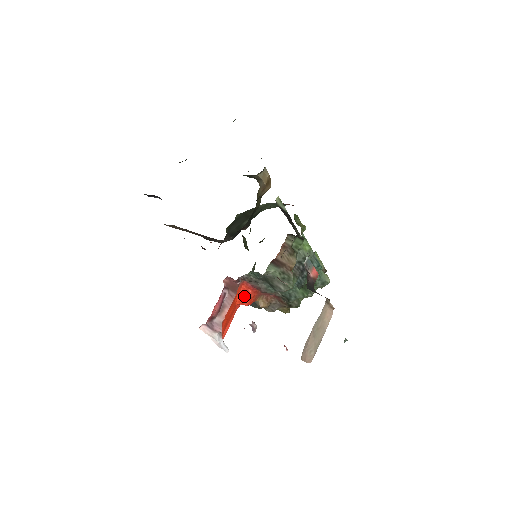
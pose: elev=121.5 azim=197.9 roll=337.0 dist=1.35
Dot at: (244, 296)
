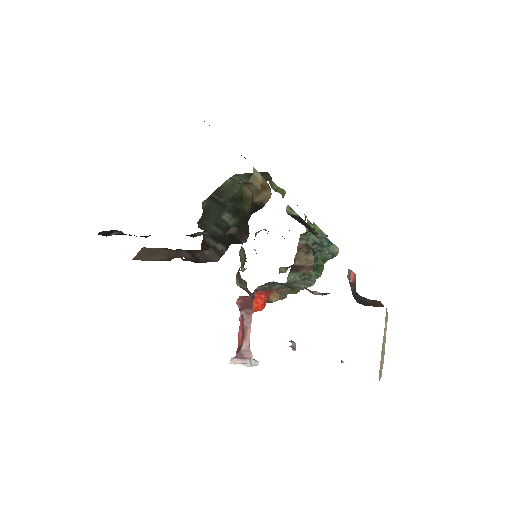
Dot at: (258, 304)
